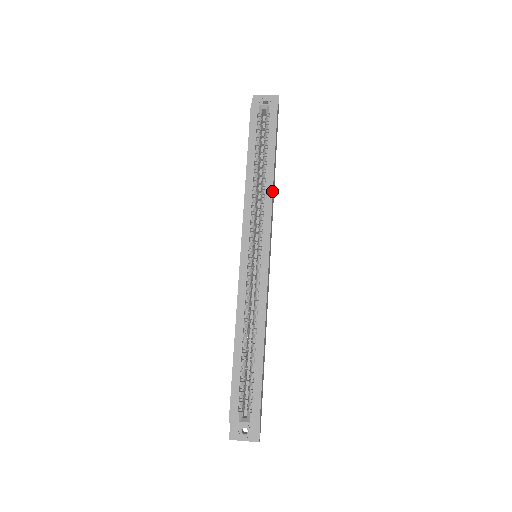
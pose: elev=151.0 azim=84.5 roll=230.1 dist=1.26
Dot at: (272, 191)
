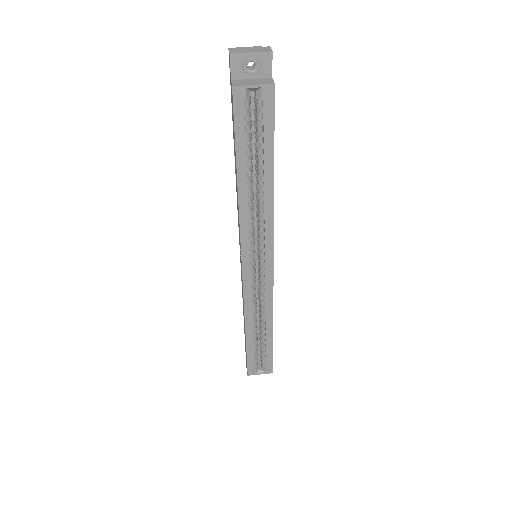
Dot at: (273, 205)
